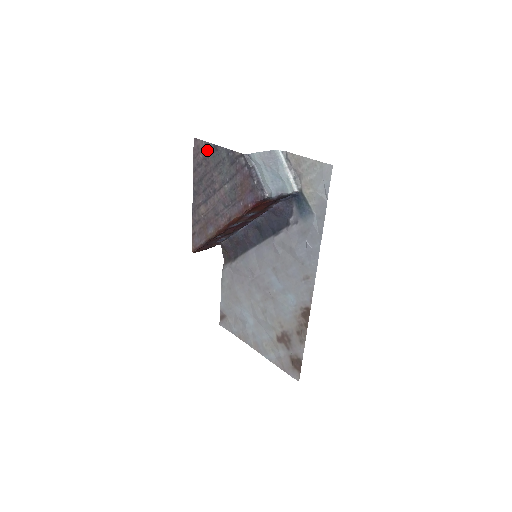
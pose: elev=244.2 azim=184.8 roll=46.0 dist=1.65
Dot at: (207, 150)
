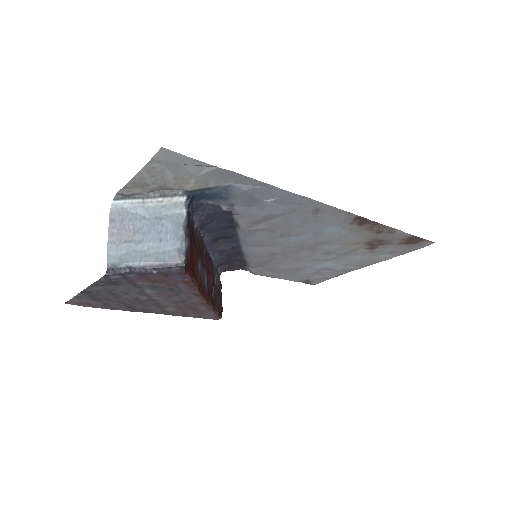
Dot at: (86, 298)
